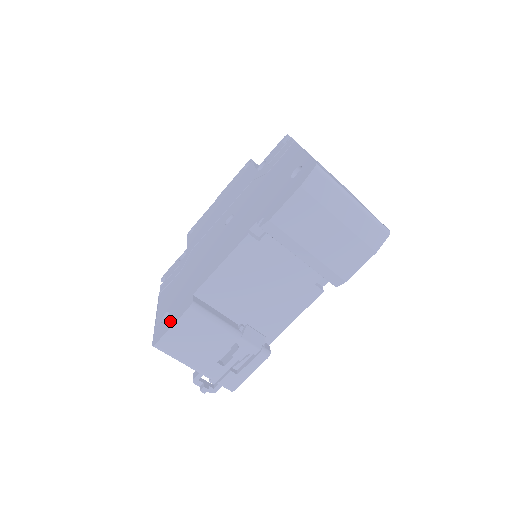
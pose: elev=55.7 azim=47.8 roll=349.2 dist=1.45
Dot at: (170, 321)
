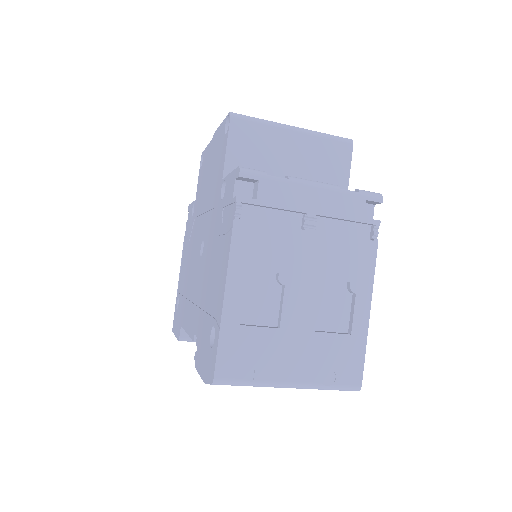
Dot at: (176, 325)
